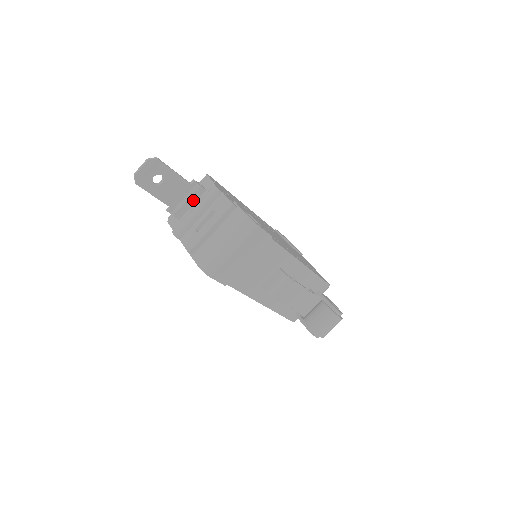
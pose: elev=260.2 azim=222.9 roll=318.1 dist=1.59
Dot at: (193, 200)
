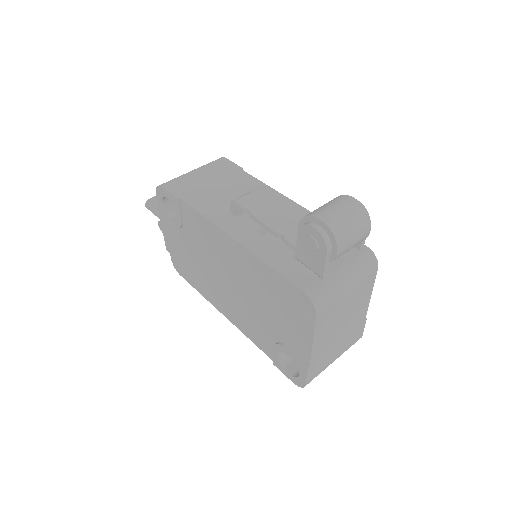
Dot at: occluded
